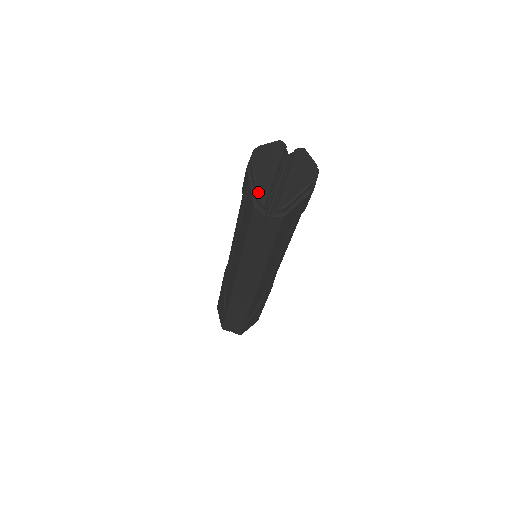
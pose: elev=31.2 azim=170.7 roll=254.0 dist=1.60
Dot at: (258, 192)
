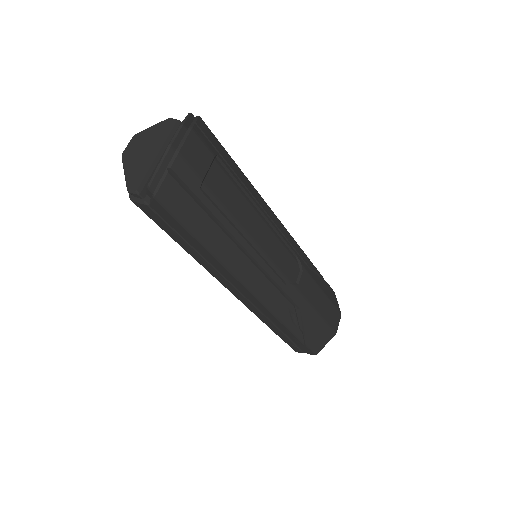
Dot at: (126, 183)
